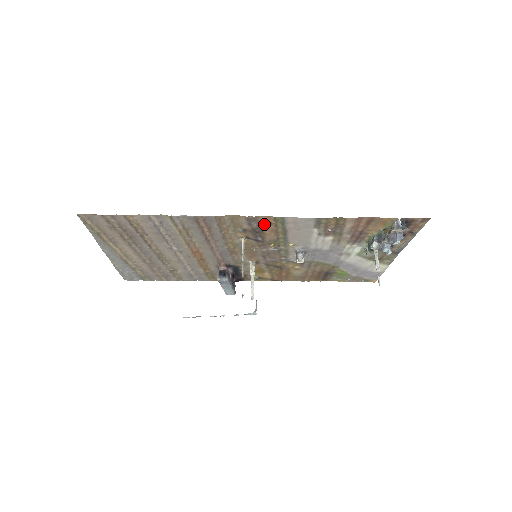
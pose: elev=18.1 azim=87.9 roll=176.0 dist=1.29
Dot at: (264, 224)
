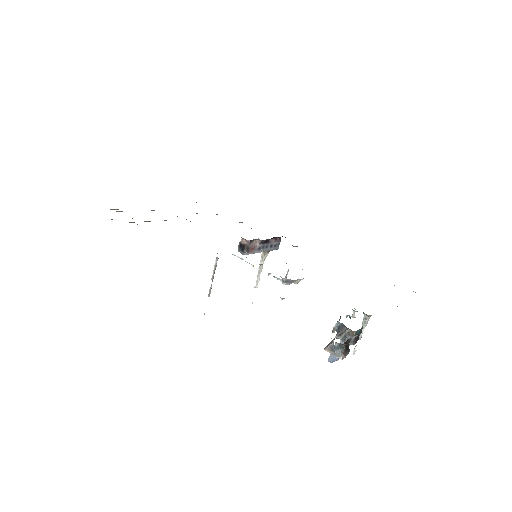
Dot at: occluded
